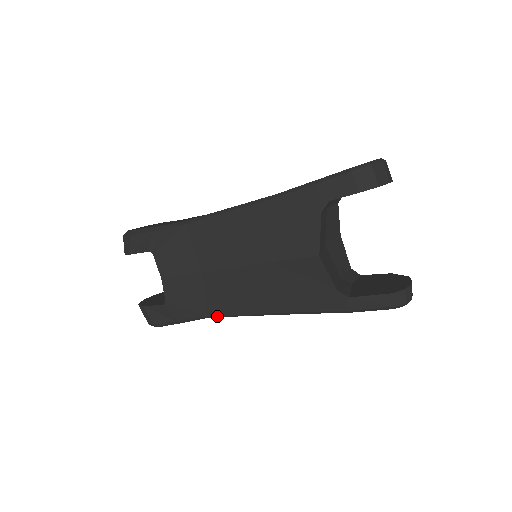
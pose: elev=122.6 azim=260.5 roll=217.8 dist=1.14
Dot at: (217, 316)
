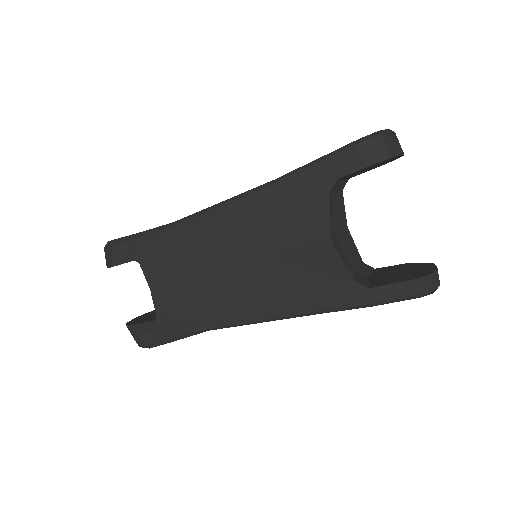
Dot at: (217, 328)
